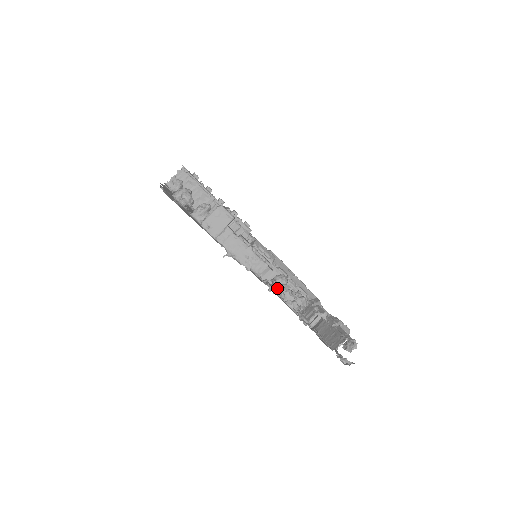
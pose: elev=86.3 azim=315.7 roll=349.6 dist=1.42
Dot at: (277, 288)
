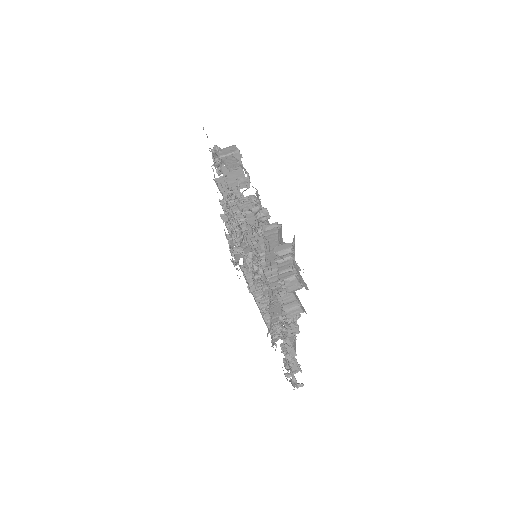
Dot at: occluded
